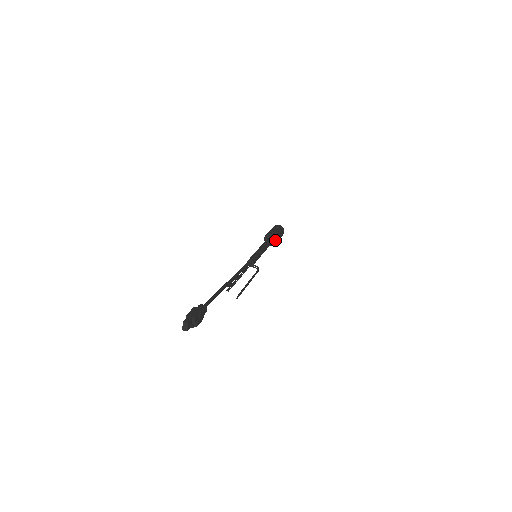
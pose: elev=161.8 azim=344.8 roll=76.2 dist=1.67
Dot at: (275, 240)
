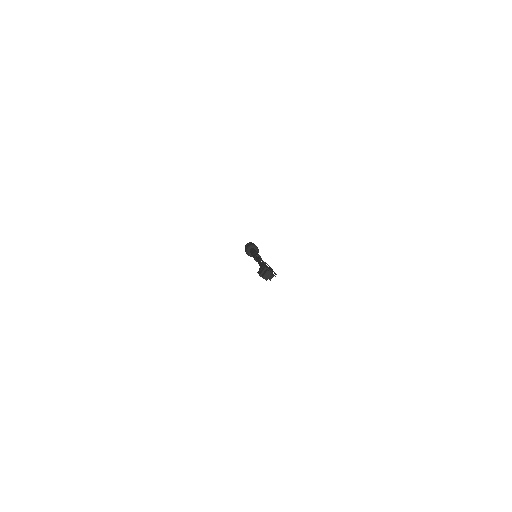
Dot at: occluded
